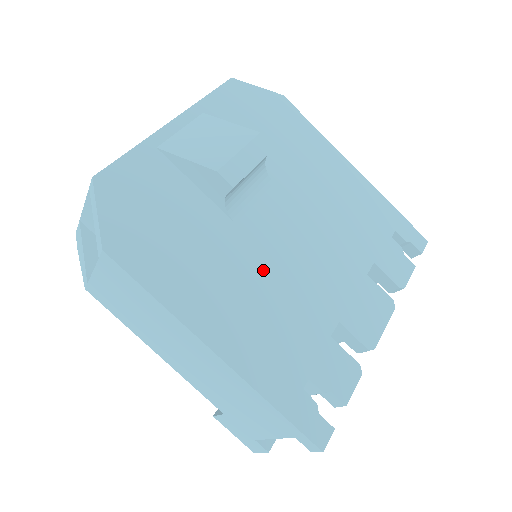
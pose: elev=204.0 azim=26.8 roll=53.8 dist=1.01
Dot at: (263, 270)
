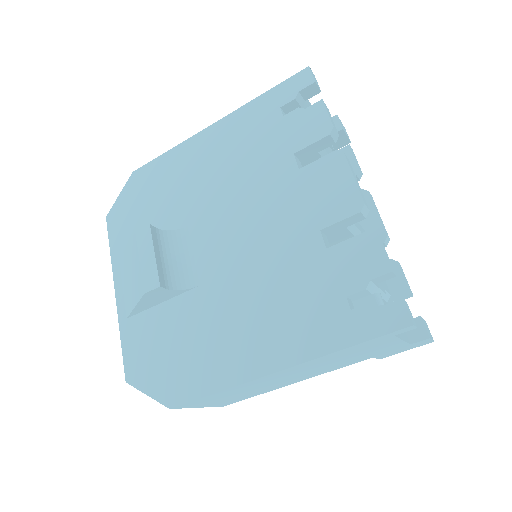
Dot at: (242, 283)
